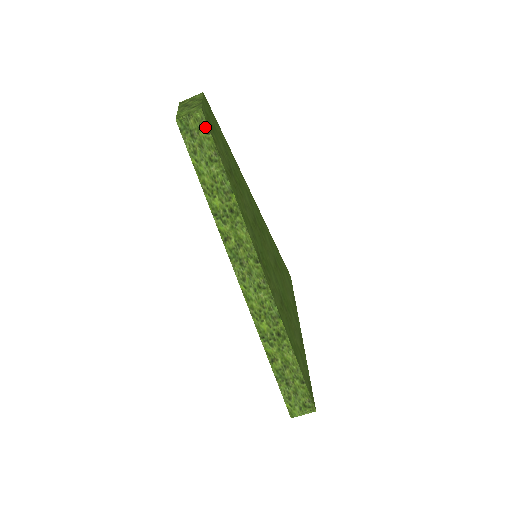
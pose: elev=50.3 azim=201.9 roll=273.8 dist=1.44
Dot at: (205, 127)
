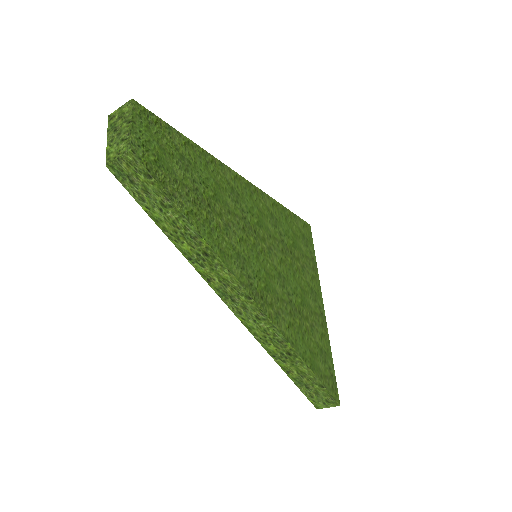
Dot at: (144, 171)
